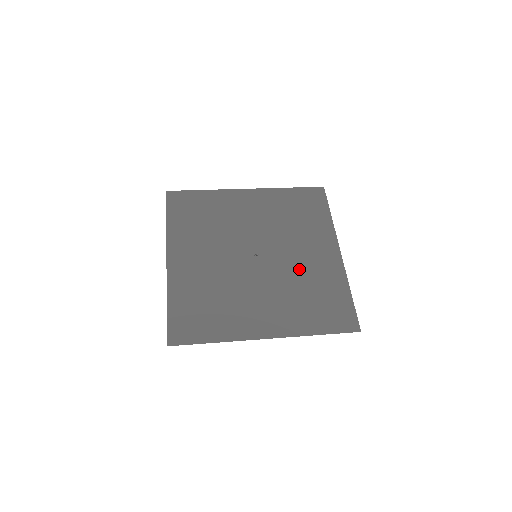
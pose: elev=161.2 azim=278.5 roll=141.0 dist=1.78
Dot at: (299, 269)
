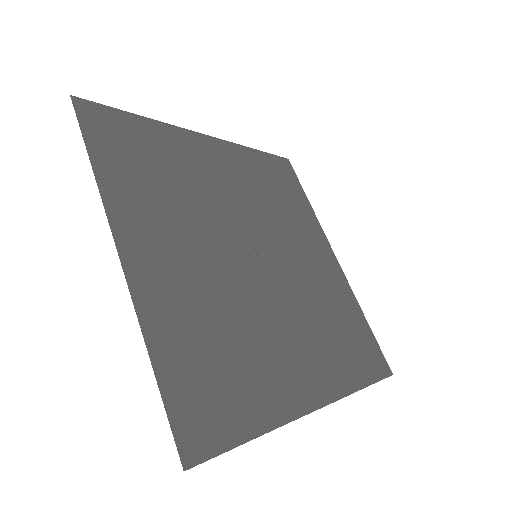
Dot at: (310, 281)
